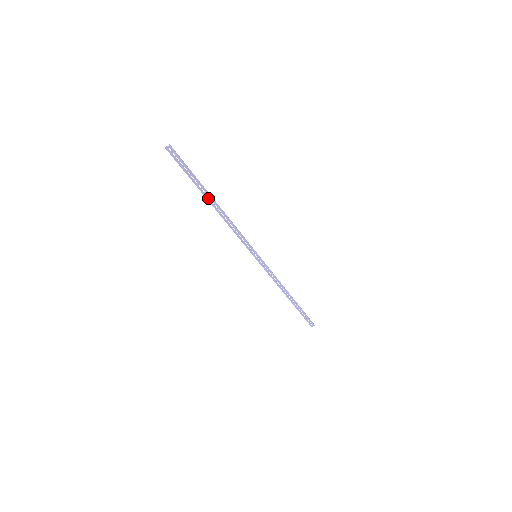
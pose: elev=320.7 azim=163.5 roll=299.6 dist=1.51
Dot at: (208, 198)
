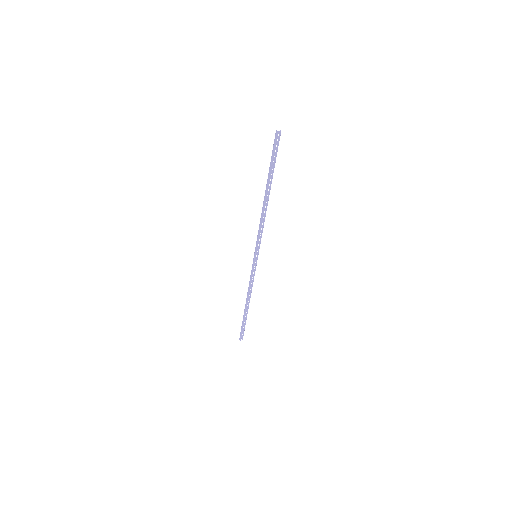
Dot at: (268, 188)
